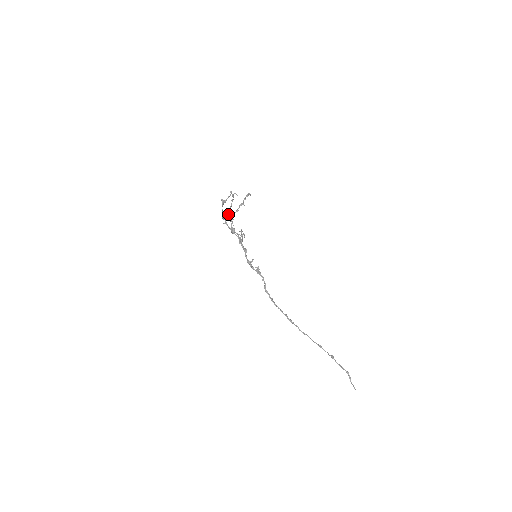
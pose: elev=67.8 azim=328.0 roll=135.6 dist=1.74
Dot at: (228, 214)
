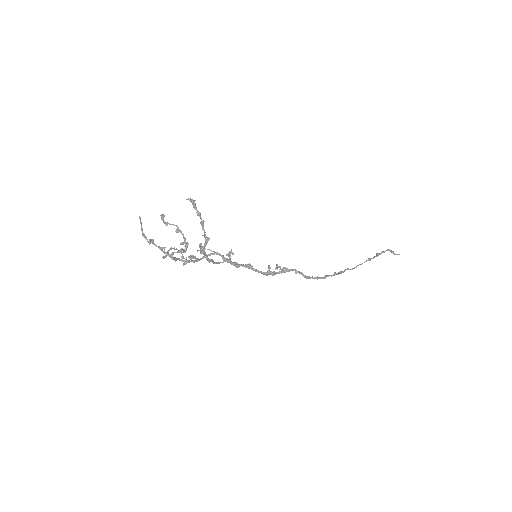
Dot at: (183, 251)
